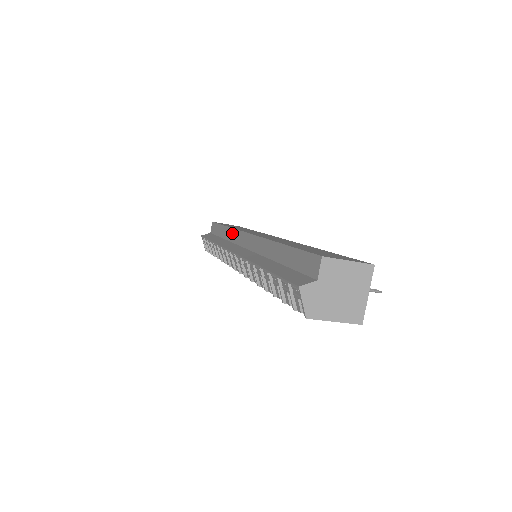
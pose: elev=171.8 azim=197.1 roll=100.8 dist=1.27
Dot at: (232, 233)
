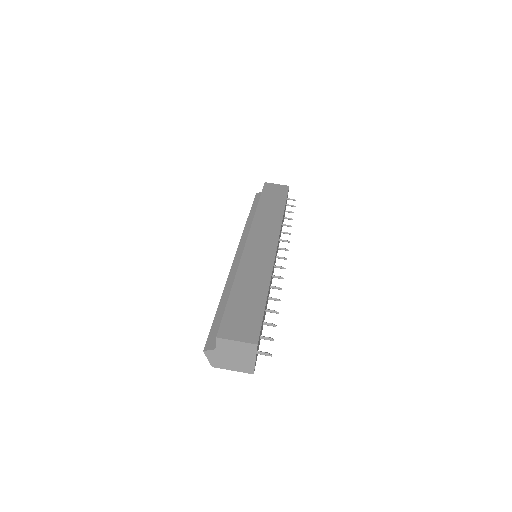
Dot at: occluded
